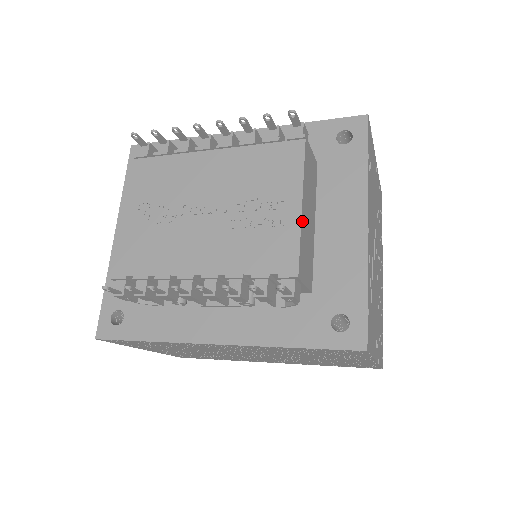
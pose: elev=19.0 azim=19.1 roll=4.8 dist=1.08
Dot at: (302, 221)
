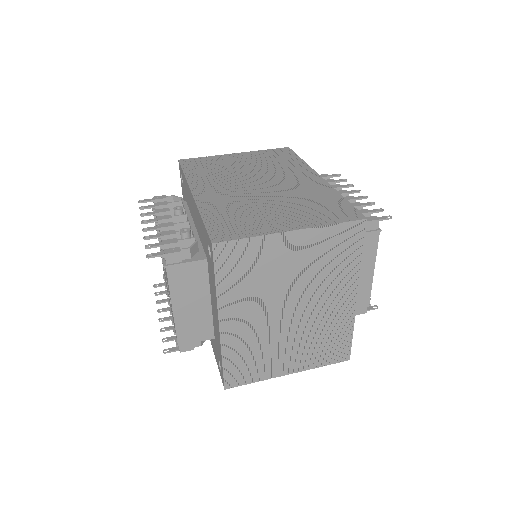
Dot at: (176, 317)
